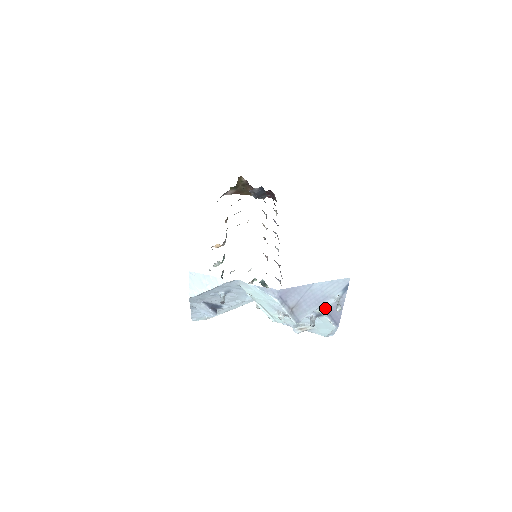
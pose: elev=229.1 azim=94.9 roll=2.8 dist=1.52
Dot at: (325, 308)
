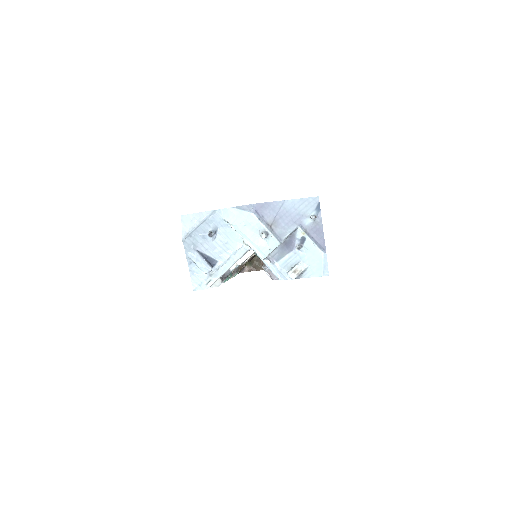
Dot at: (305, 229)
